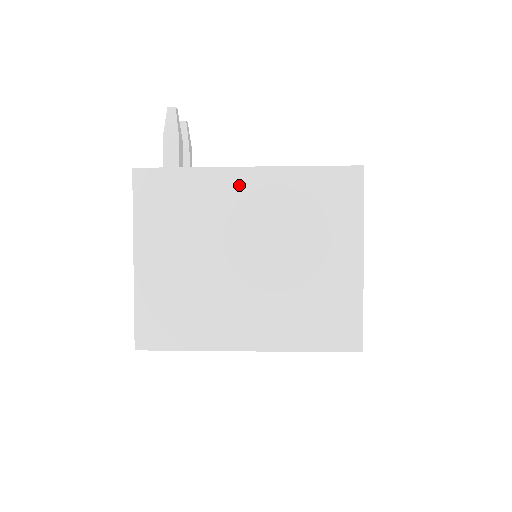
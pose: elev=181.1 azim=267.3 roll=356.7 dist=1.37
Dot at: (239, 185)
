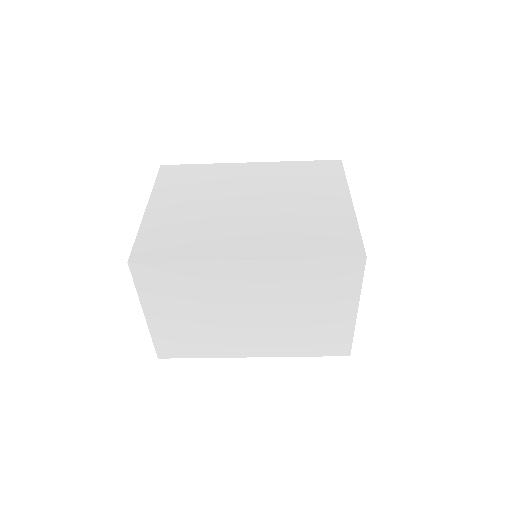
Dot at: (244, 170)
